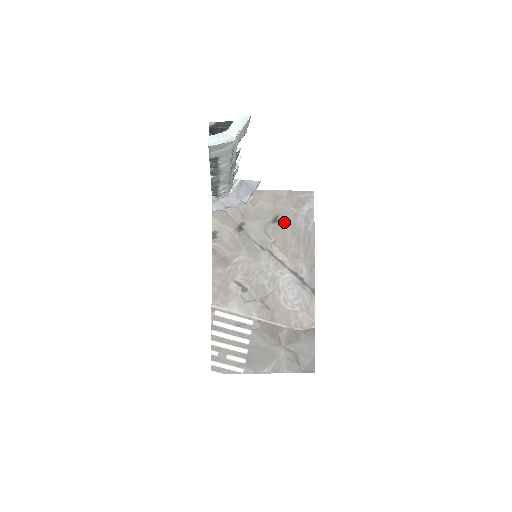
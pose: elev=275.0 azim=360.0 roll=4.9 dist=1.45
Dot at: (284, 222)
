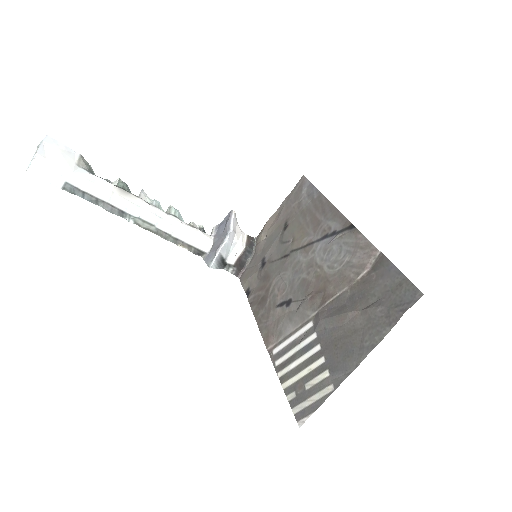
Dot at: (293, 219)
